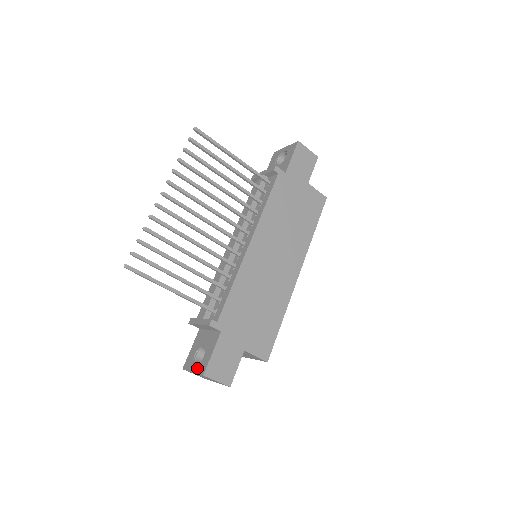
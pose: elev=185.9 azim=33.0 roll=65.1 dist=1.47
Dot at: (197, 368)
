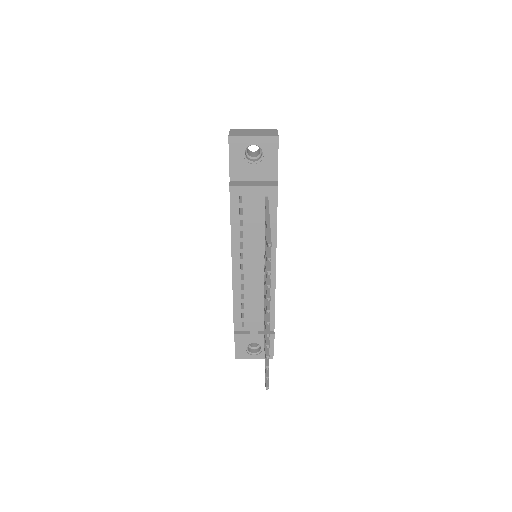
Dot at: (260, 357)
